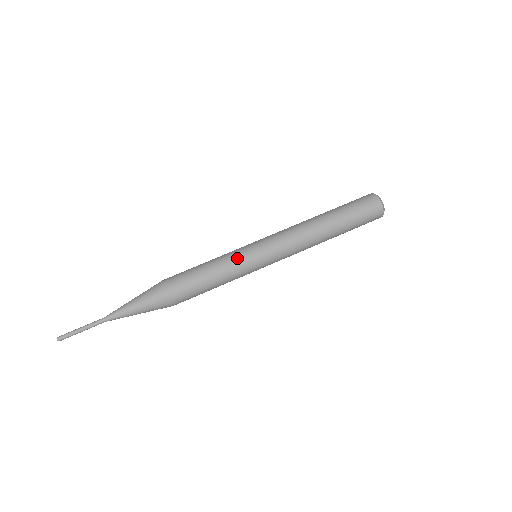
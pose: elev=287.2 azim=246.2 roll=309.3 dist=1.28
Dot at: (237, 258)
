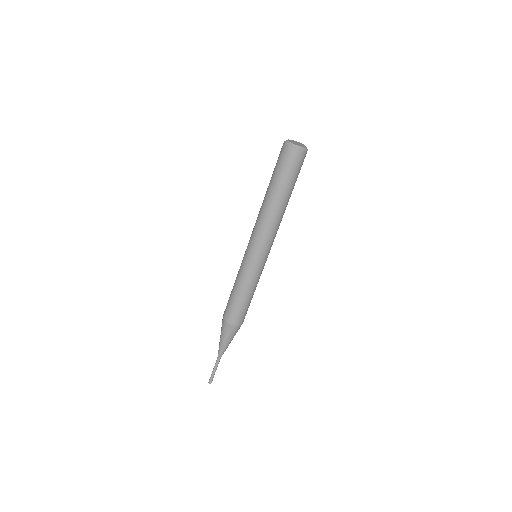
Dot at: (244, 272)
